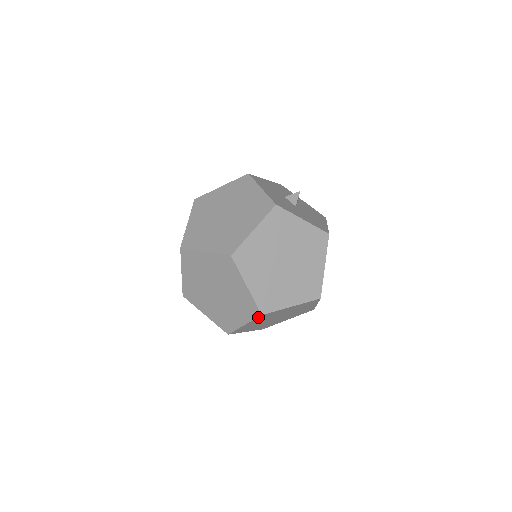
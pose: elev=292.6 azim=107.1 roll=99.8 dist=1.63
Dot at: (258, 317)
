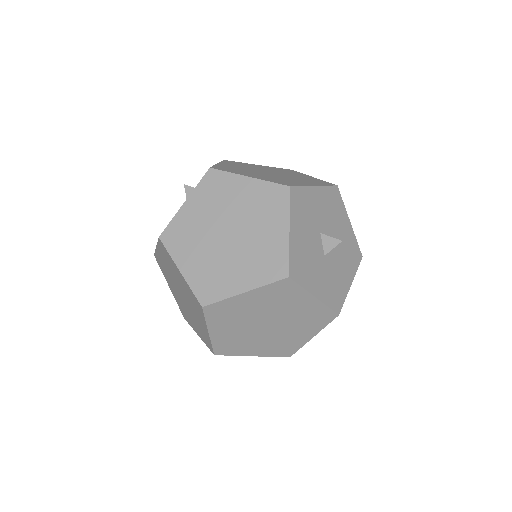
Dot at: occluded
